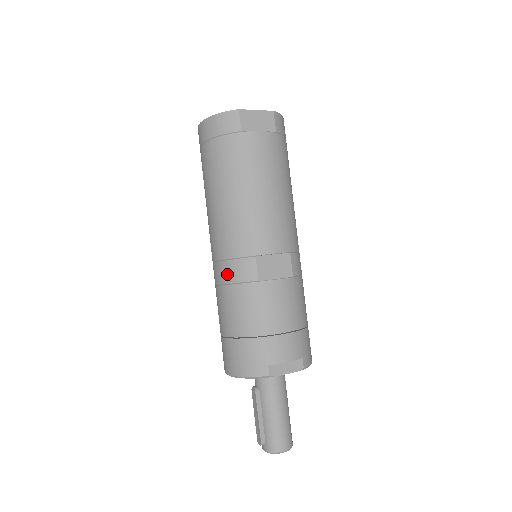
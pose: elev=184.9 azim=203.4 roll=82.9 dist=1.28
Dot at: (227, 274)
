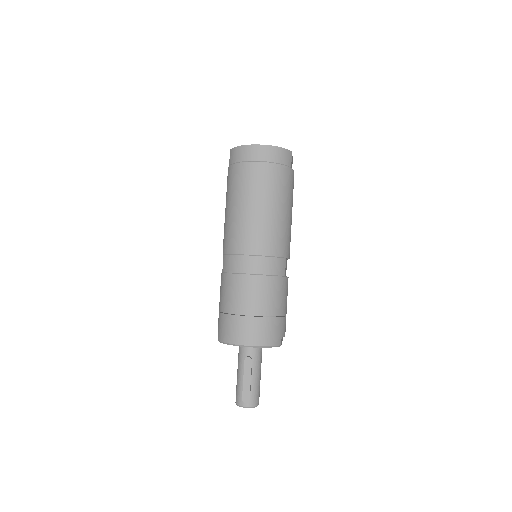
Dot at: (268, 267)
